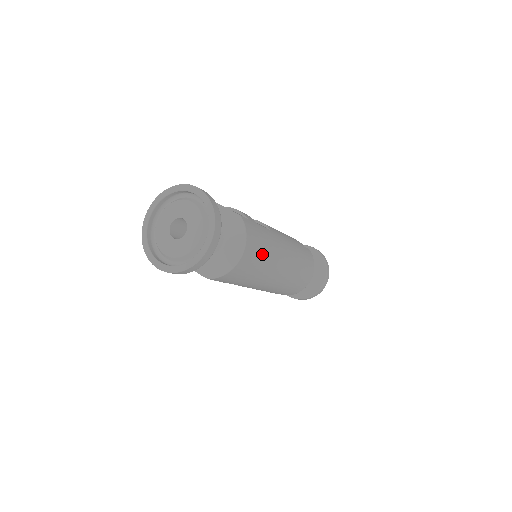
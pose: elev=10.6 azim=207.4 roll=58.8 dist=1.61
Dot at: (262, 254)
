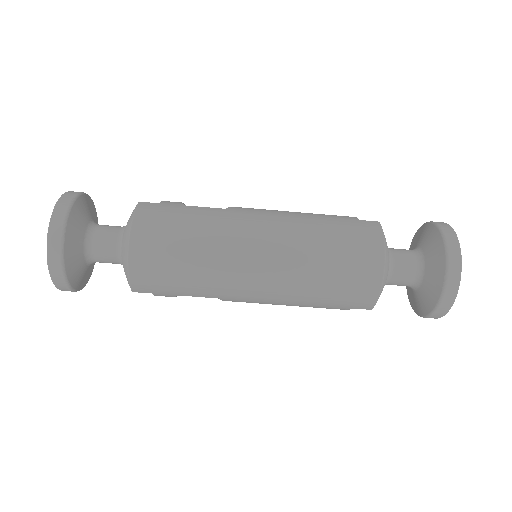
Dot at: (181, 238)
